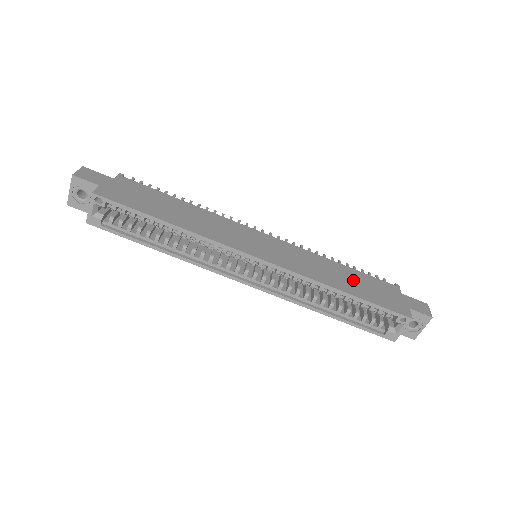
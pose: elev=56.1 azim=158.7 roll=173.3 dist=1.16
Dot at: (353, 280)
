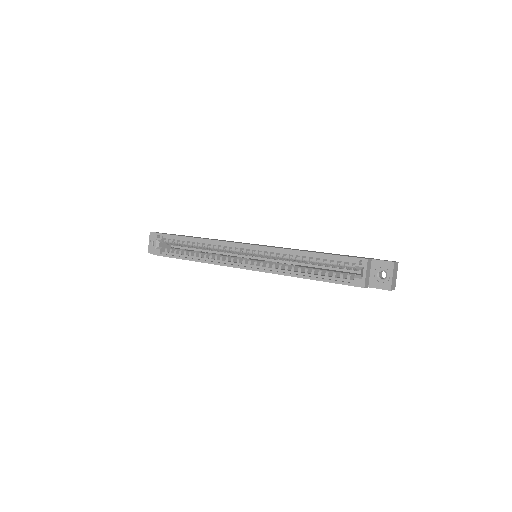
Dot at: occluded
